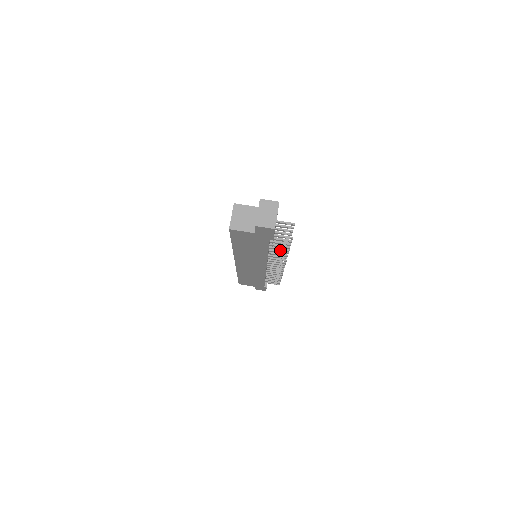
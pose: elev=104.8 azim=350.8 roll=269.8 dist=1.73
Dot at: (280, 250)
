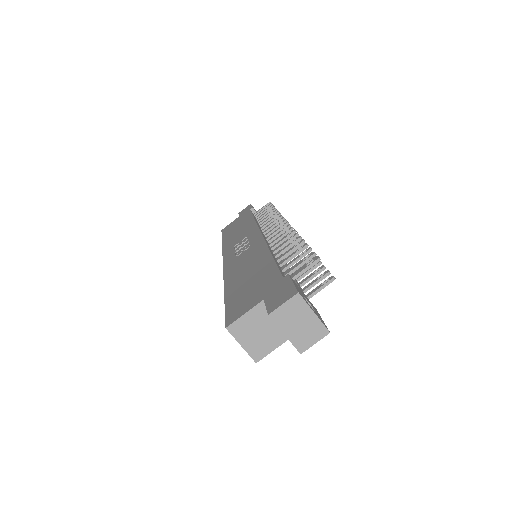
Dot at: (281, 233)
